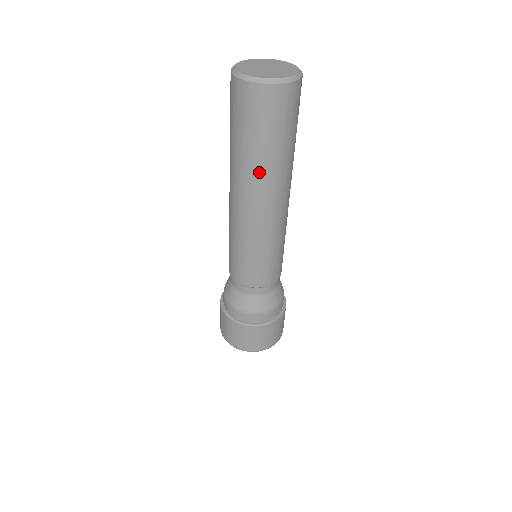
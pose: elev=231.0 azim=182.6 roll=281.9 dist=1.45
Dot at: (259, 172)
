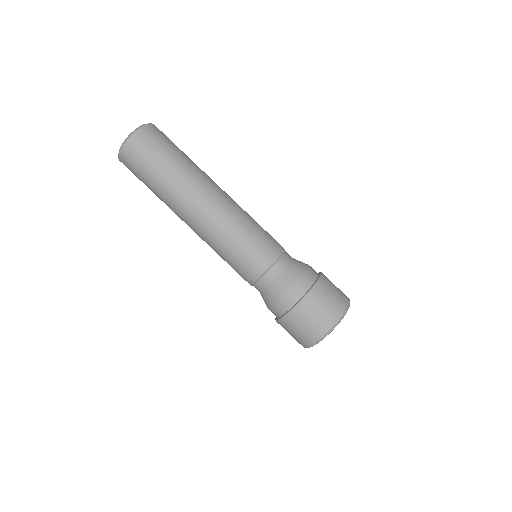
Dot at: (177, 186)
